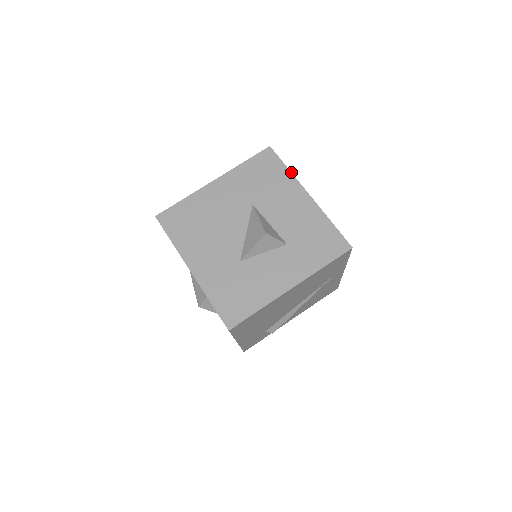
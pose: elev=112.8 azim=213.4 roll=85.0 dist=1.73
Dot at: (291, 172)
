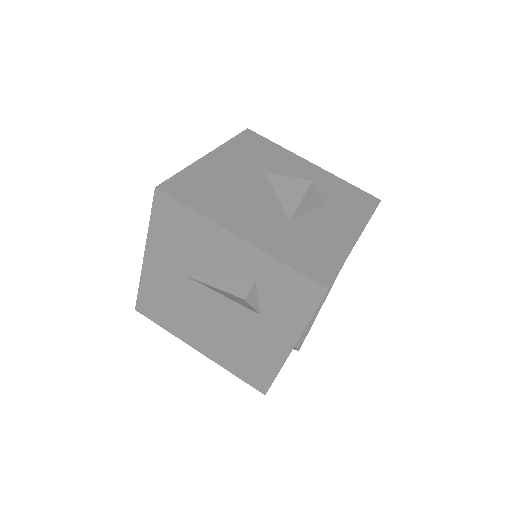
Dot at: occluded
